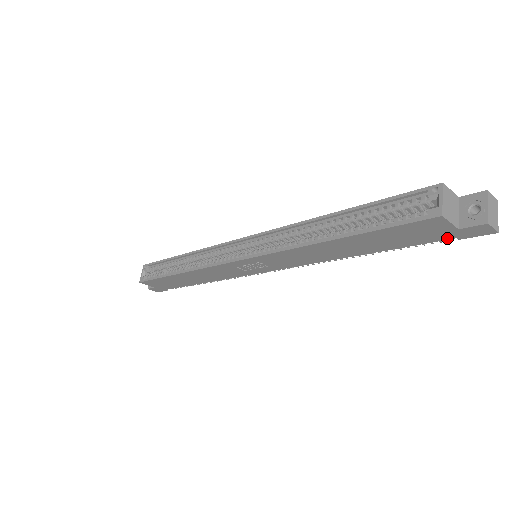
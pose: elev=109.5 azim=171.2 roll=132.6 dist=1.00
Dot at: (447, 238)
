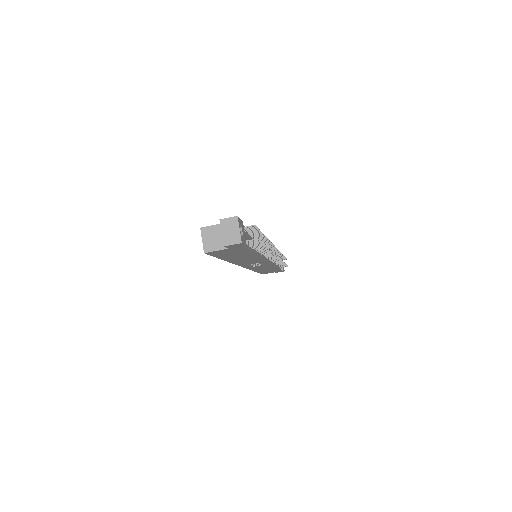
Dot at: (242, 248)
